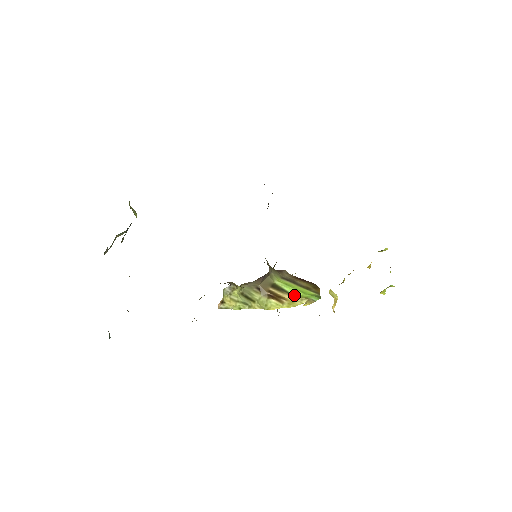
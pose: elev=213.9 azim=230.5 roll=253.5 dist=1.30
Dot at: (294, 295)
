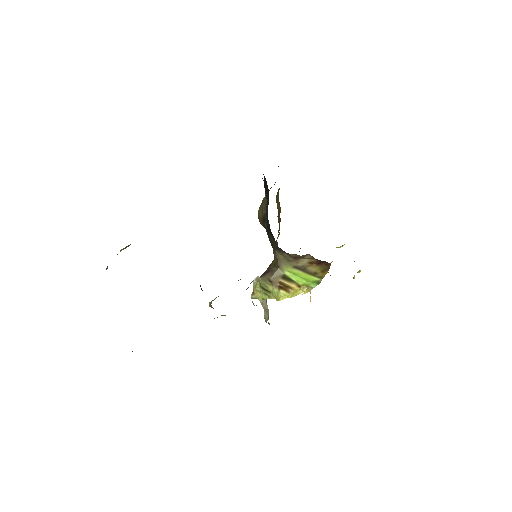
Dot at: (299, 284)
